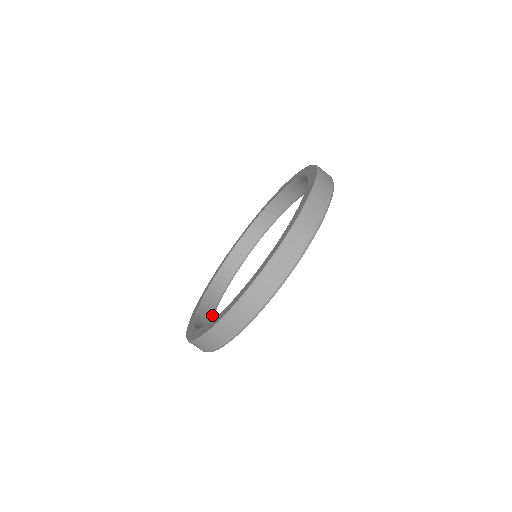
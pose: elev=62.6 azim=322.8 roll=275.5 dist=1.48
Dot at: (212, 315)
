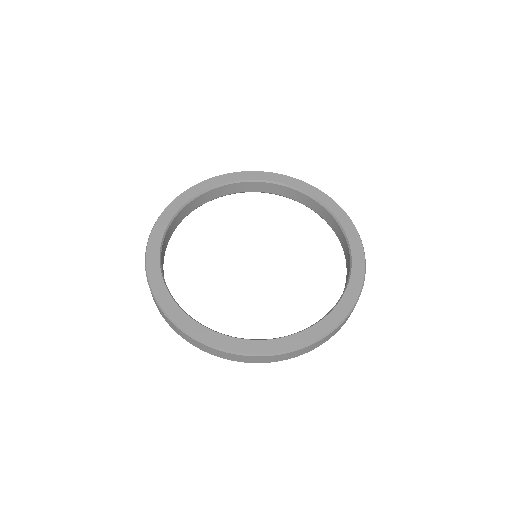
Dot at: occluded
